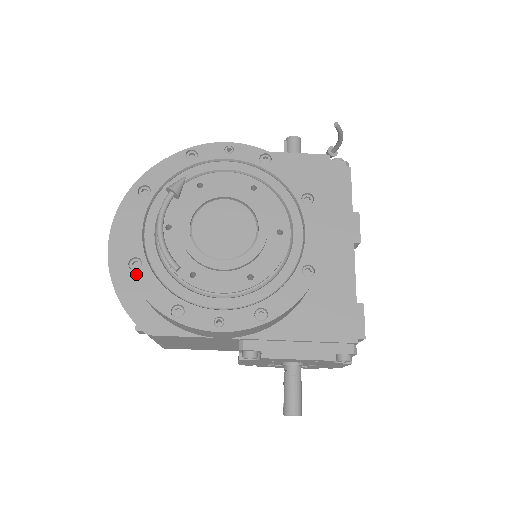
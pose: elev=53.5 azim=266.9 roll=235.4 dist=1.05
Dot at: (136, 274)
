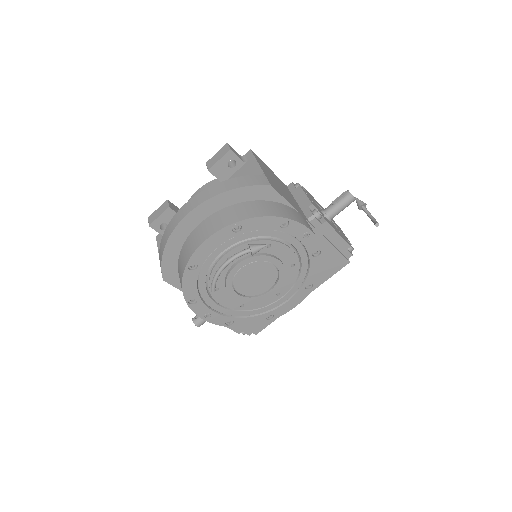
Dot at: (188, 272)
